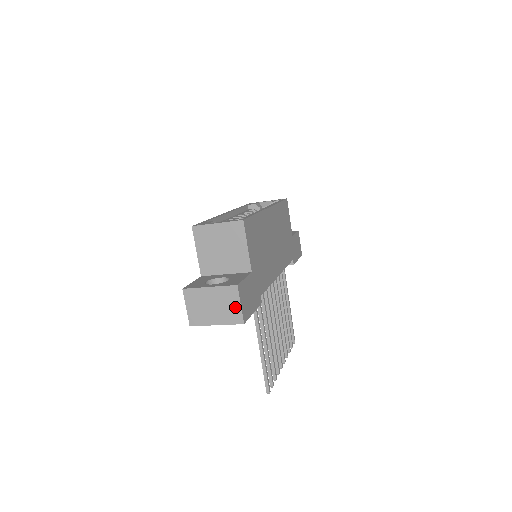
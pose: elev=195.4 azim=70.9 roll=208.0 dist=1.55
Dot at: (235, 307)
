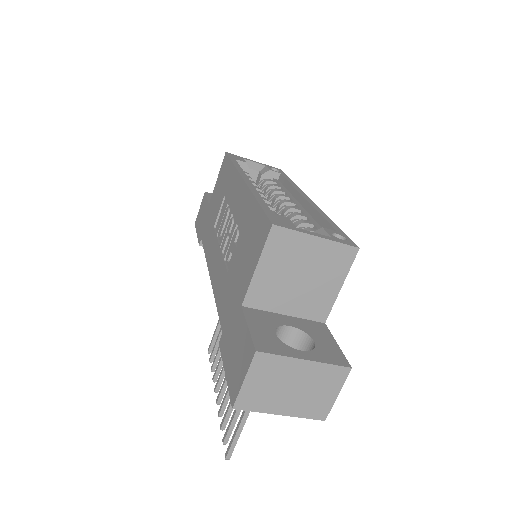
Dot at: (327, 396)
